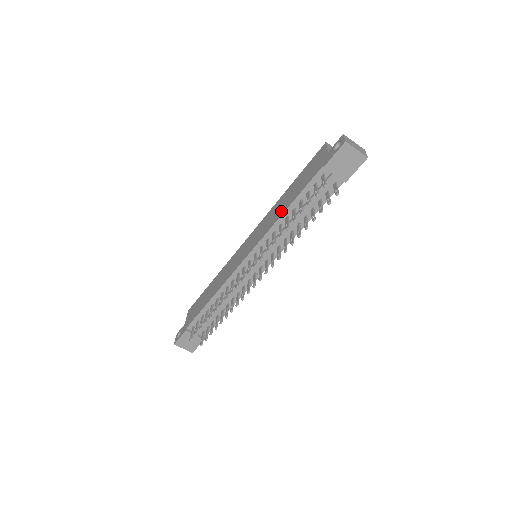
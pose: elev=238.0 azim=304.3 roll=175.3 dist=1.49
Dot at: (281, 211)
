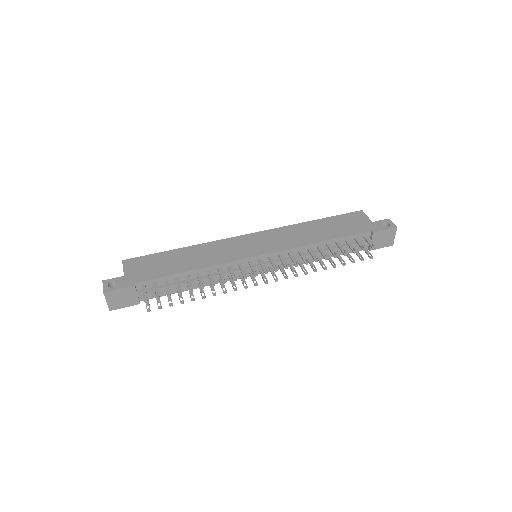
Dot at: (315, 238)
